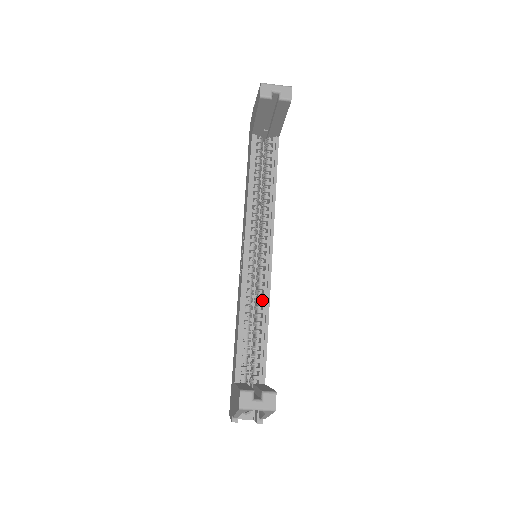
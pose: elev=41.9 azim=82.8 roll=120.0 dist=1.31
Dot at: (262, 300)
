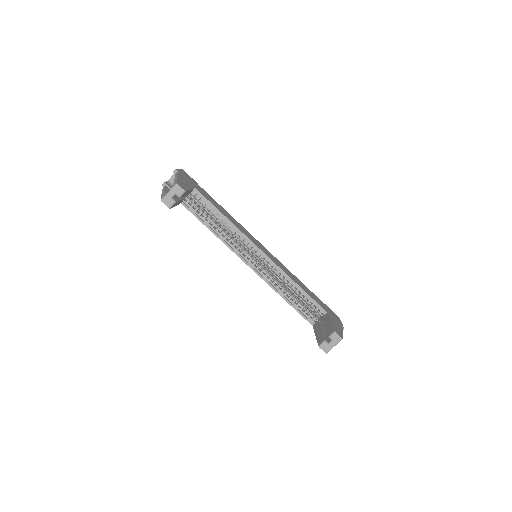
Dot at: occluded
